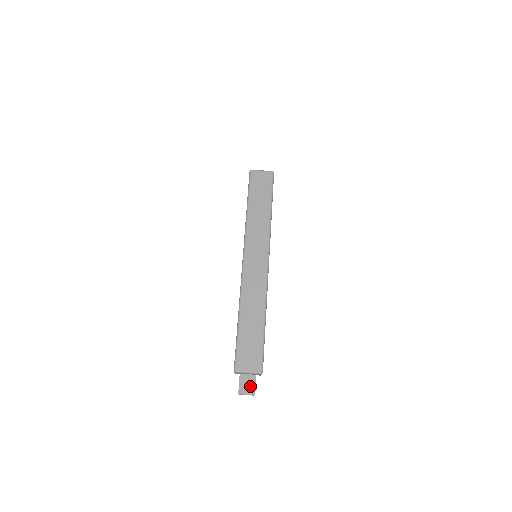
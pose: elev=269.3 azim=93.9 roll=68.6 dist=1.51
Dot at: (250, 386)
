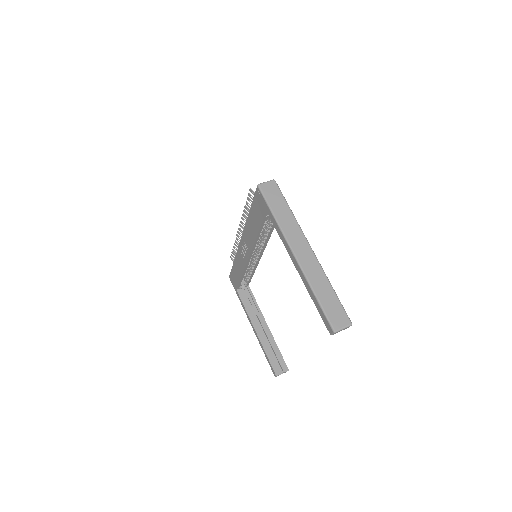
Dot at: (282, 365)
